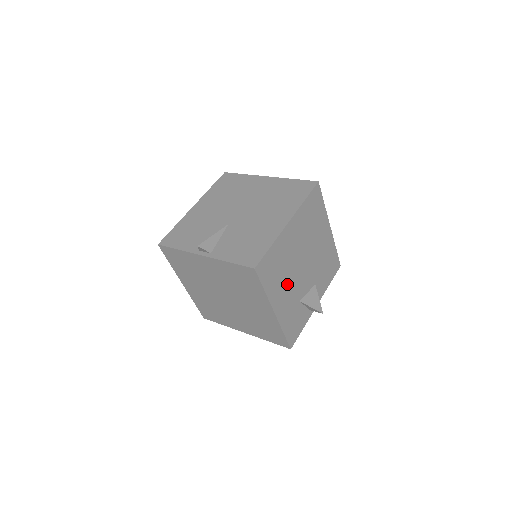
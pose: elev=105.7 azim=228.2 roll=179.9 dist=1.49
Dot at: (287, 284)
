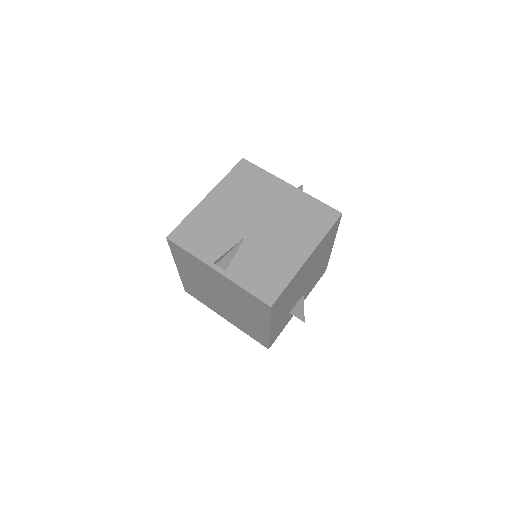
Dot at: (287, 305)
